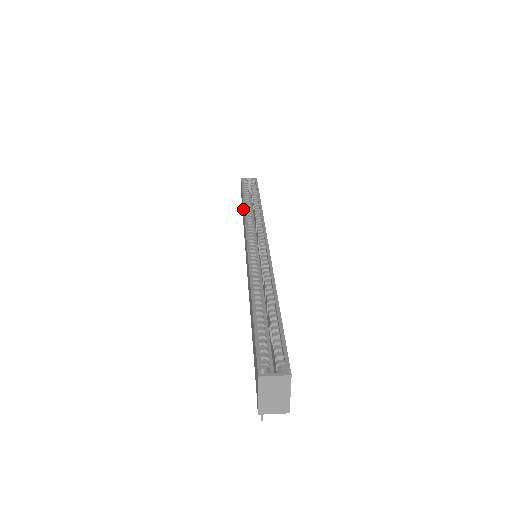
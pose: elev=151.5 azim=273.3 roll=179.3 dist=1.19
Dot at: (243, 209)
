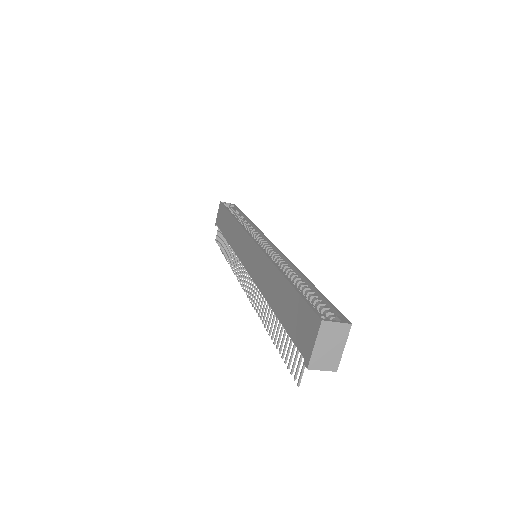
Dot at: (232, 221)
